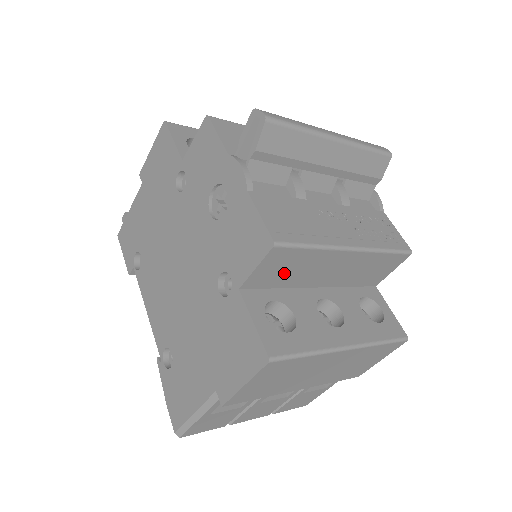
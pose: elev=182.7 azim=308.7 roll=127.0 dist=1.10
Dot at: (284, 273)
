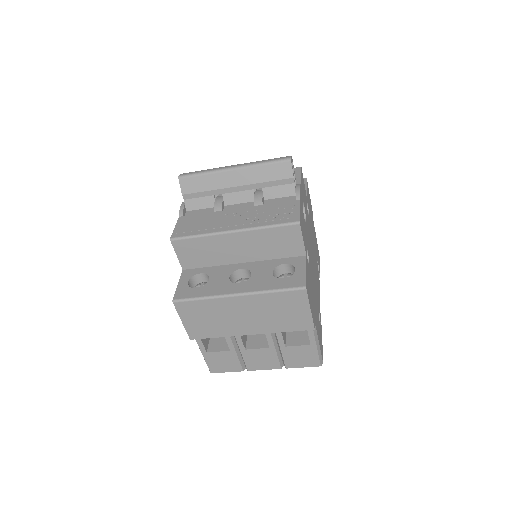
Dot at: (201, 256)
